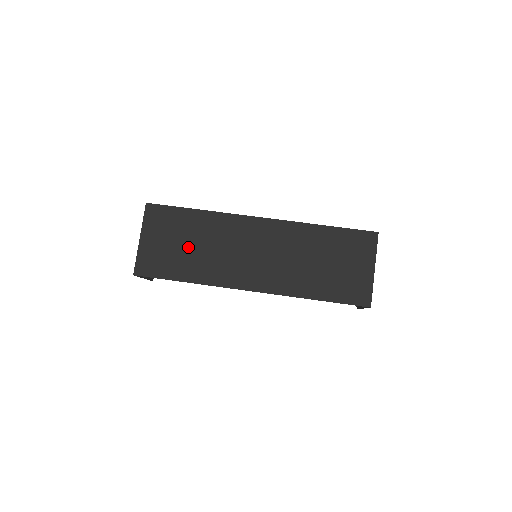
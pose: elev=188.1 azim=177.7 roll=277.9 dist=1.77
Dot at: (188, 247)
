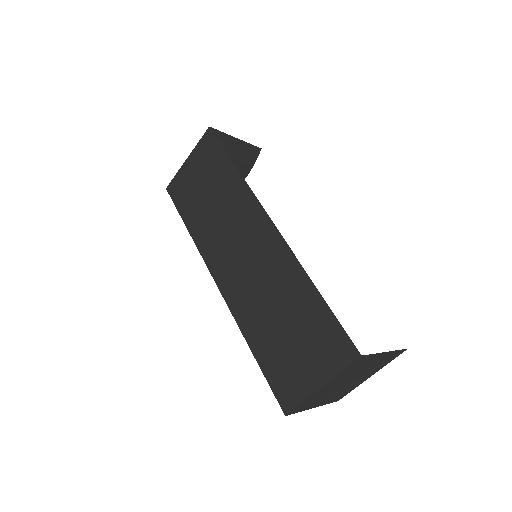
Dot at: (207, 198)
